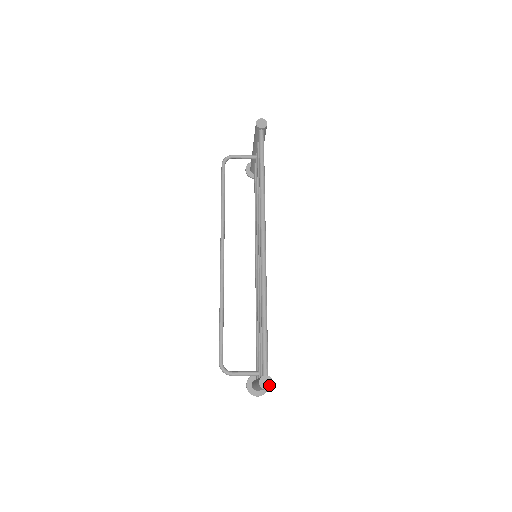
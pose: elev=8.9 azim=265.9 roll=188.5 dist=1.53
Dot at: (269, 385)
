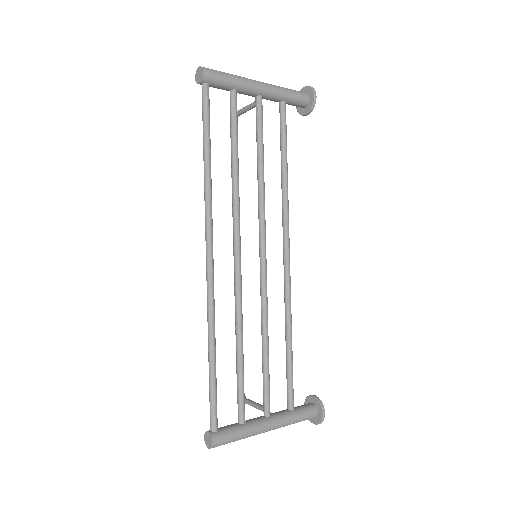
Dot at: (210, 444)
